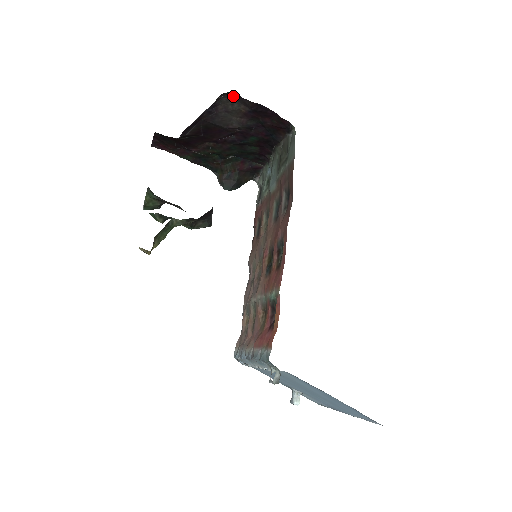
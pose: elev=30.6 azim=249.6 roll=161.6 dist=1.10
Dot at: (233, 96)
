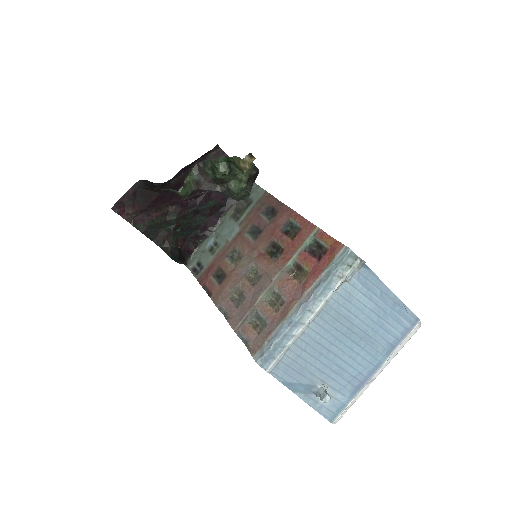
Dot at: (220, 152)
